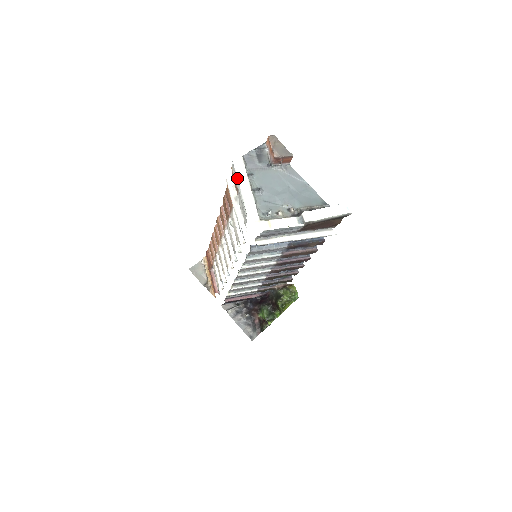
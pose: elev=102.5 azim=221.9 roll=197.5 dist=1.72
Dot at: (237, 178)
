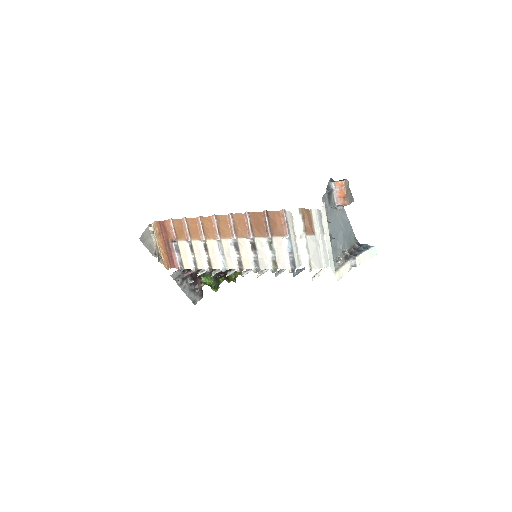
Dot at: (324, 230)
